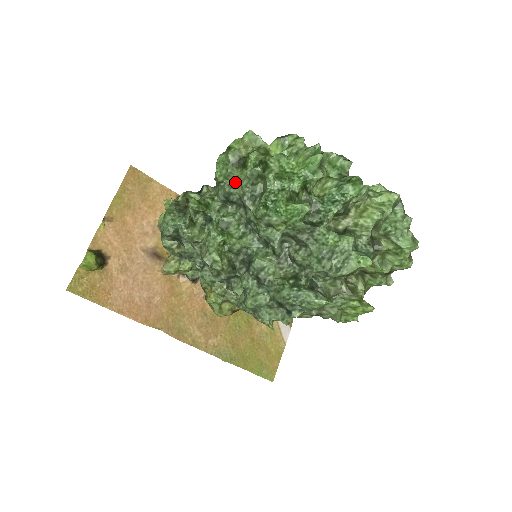
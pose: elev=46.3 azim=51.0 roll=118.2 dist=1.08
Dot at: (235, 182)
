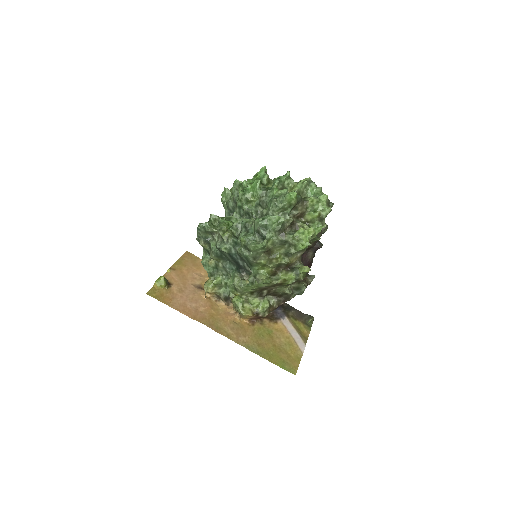
Dot at: (231, 197)
